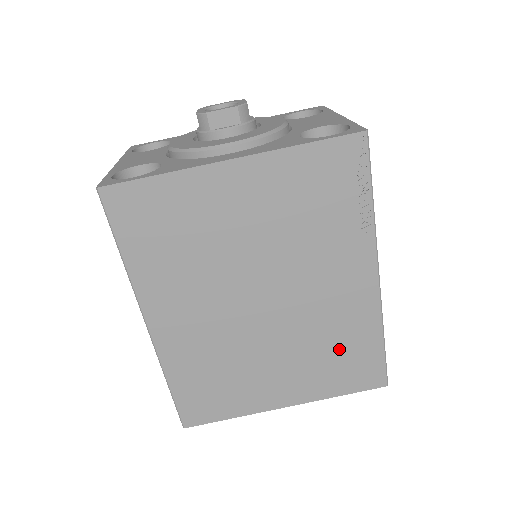
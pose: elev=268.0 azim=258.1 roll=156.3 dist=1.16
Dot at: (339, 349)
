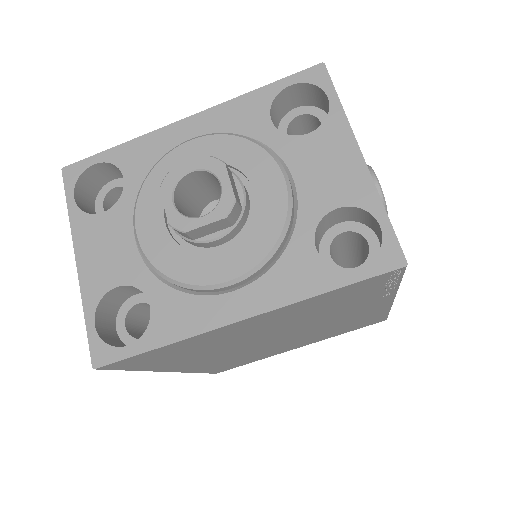
Dot at: (348, 326)
